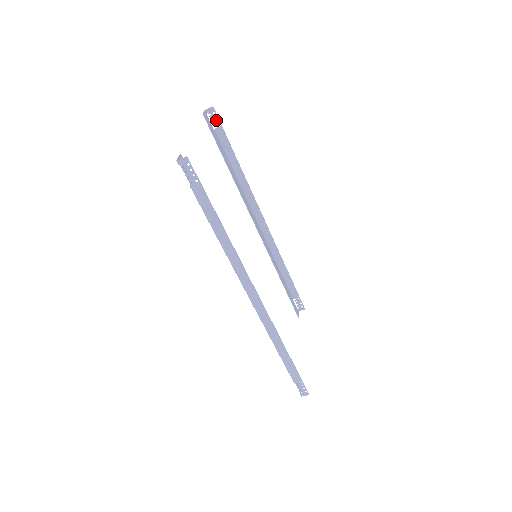
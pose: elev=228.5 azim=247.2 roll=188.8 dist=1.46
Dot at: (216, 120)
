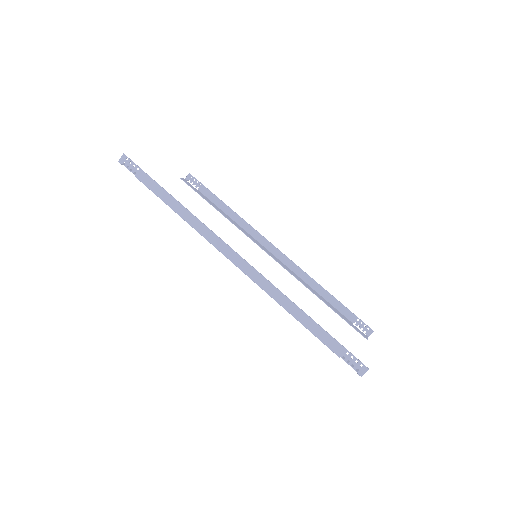
Dot at: (196, 182)
